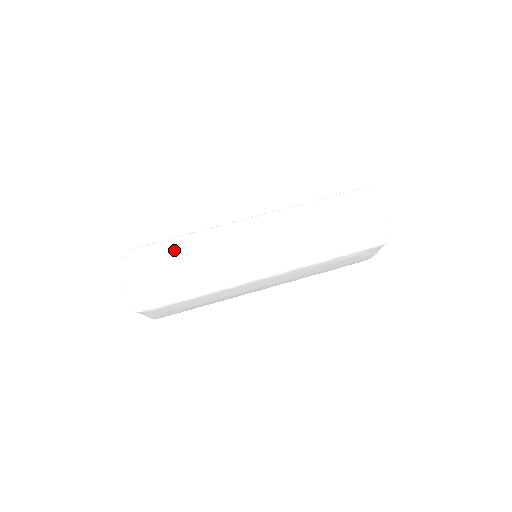
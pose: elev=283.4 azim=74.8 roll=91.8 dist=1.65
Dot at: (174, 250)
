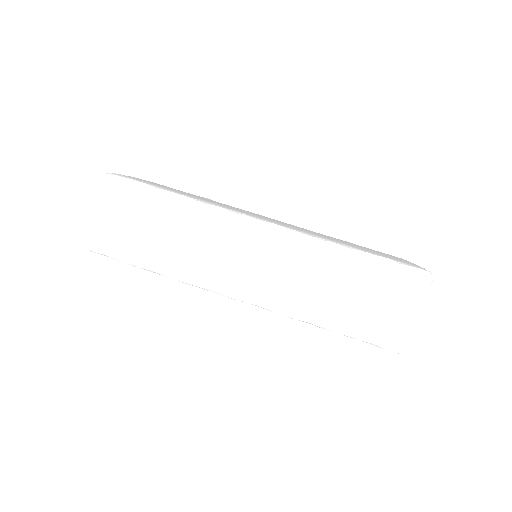
Dot at: (157, 206)
